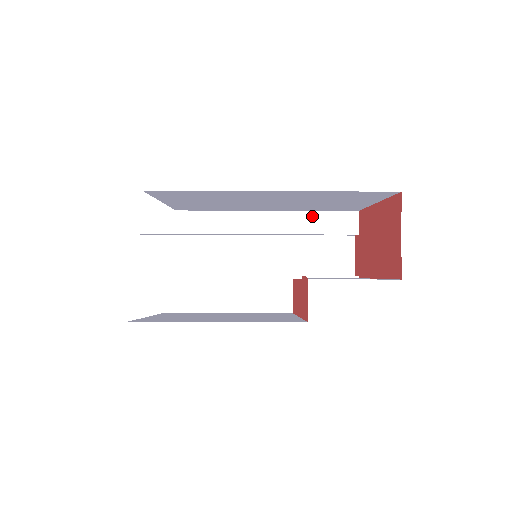
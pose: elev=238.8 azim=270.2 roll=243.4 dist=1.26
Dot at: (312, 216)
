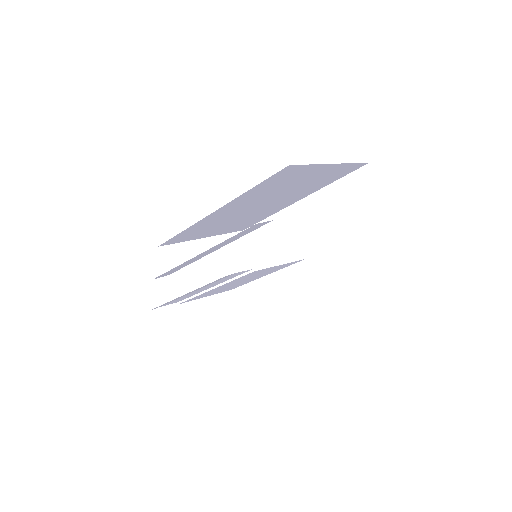
Dot at: (333, 188)
